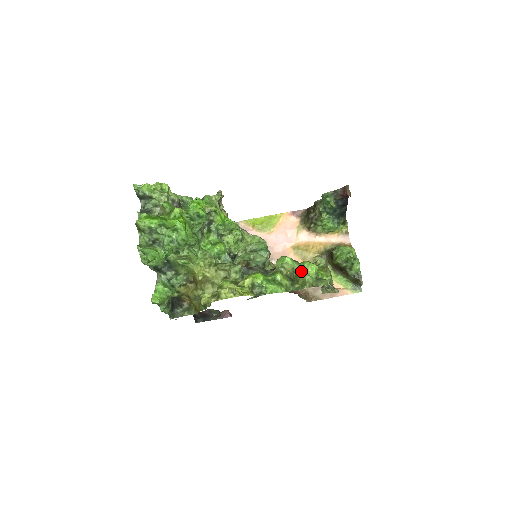
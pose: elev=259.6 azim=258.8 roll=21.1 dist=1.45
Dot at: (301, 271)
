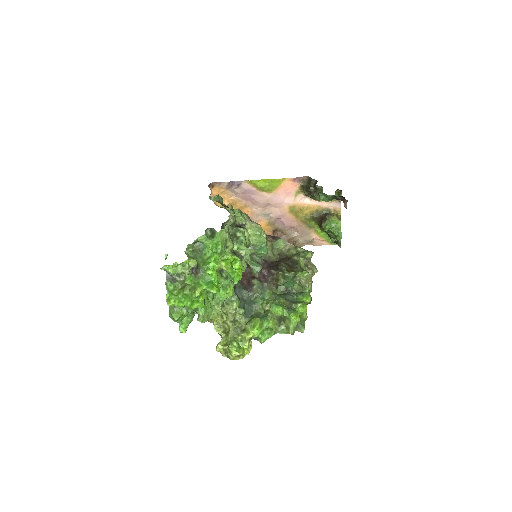
Dot at: (287, 319)
